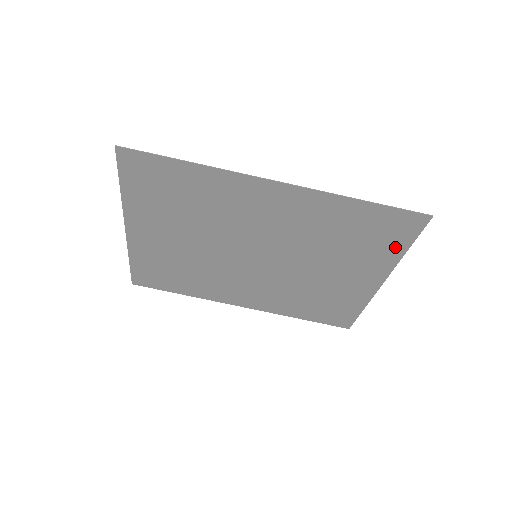
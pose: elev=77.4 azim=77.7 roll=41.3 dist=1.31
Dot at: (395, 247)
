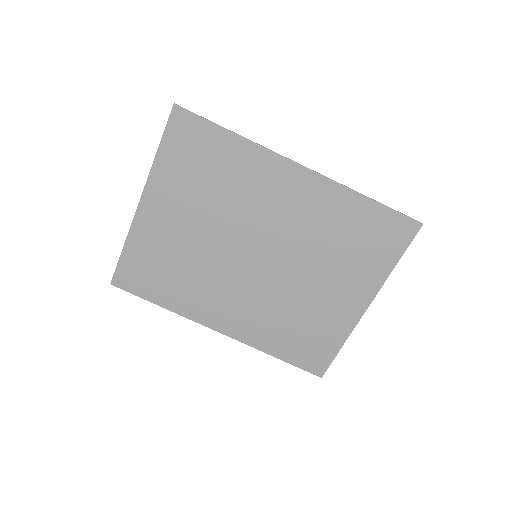
Dot at: (386, 259)
